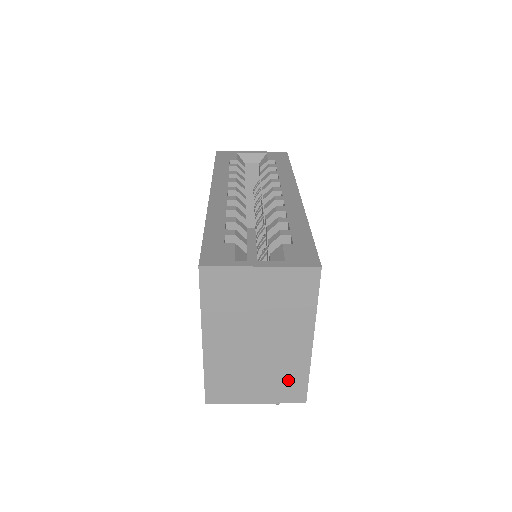
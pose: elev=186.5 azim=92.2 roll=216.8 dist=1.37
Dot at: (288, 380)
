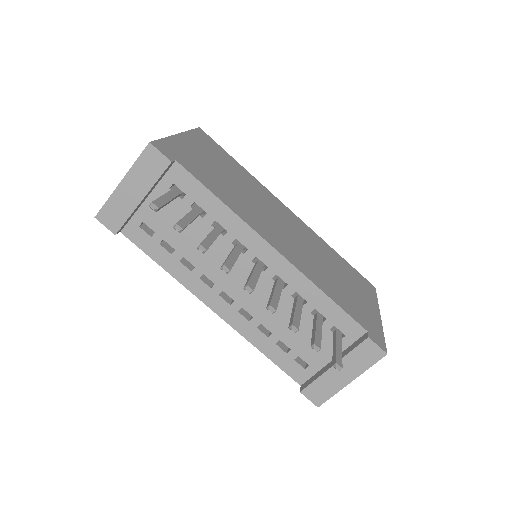
Dot at: occluded
